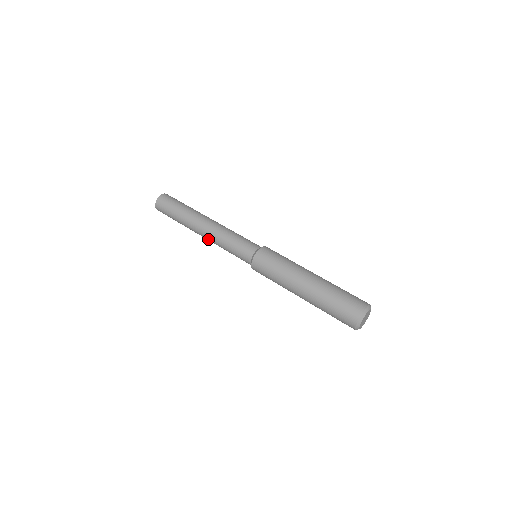
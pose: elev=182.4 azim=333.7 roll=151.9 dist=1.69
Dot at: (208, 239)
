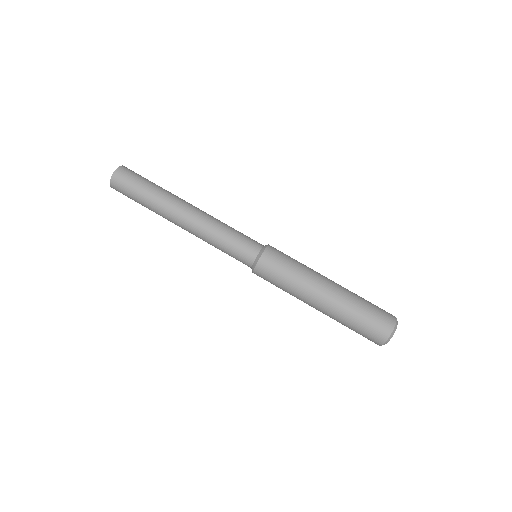
Dot at: (191, 229)
